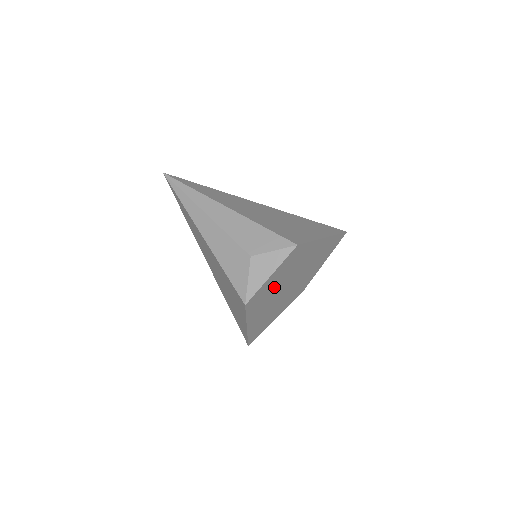
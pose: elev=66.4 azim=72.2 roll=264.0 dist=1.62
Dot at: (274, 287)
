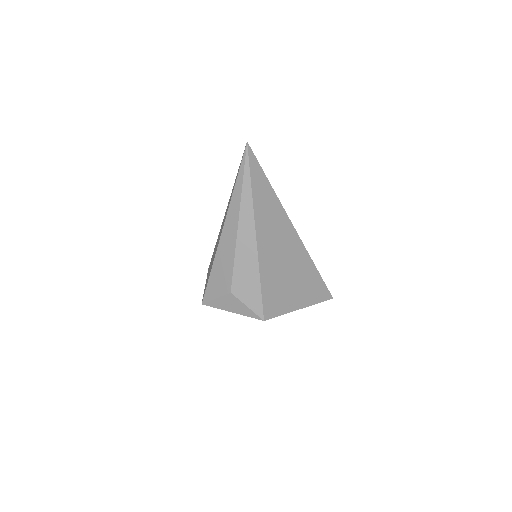
Dot at: occluded
